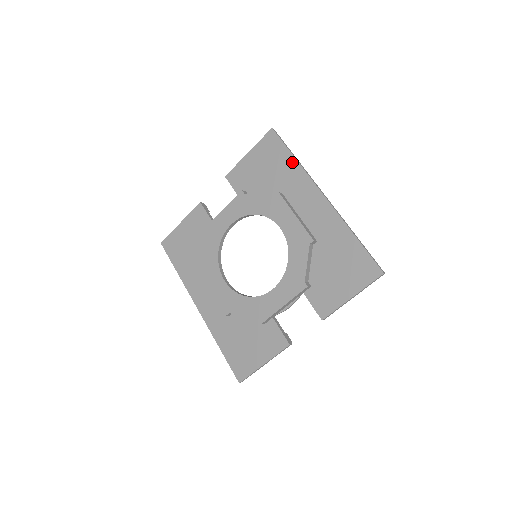
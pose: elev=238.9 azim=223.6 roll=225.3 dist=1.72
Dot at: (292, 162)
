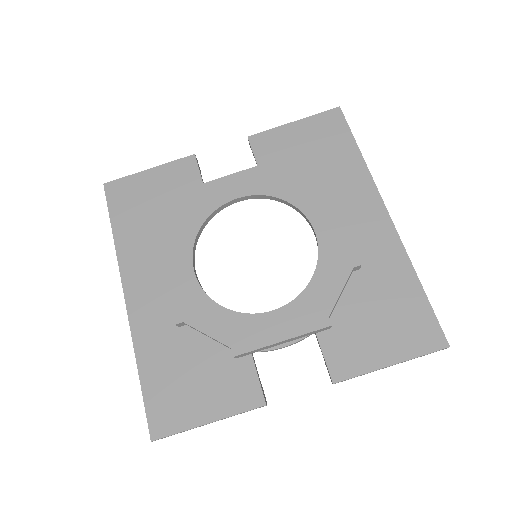
Dot at: (355, 156)
